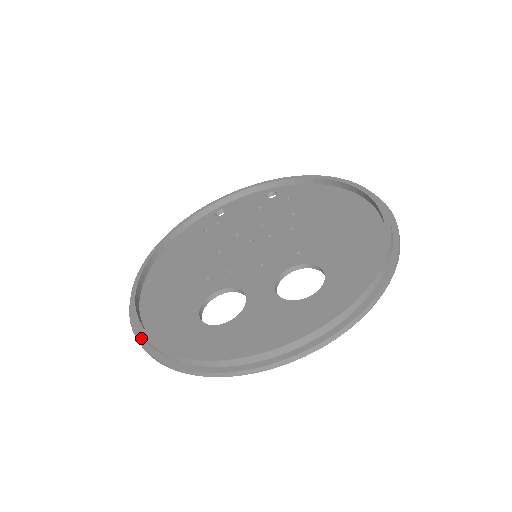
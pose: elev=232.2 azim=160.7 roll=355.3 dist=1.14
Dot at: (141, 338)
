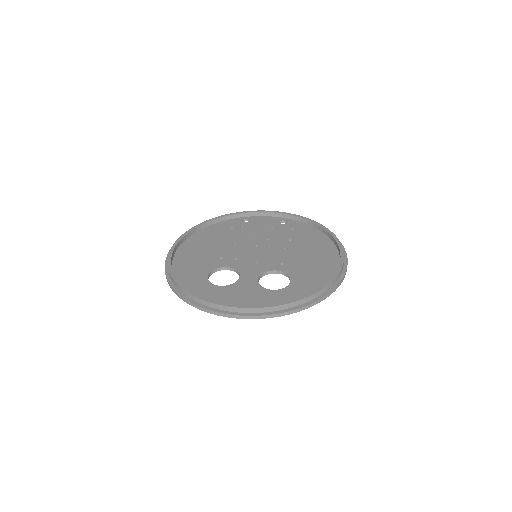
Dot at: (169, 276)
